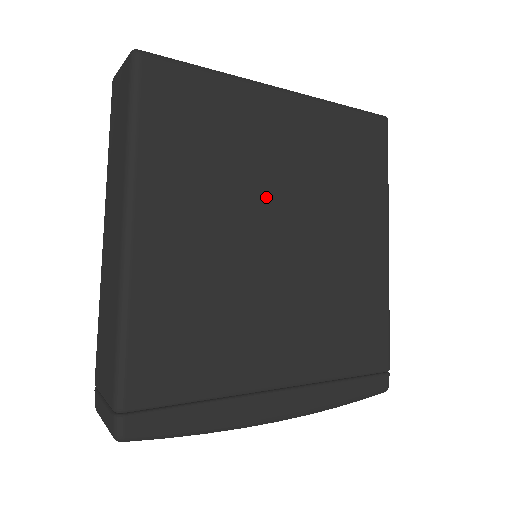
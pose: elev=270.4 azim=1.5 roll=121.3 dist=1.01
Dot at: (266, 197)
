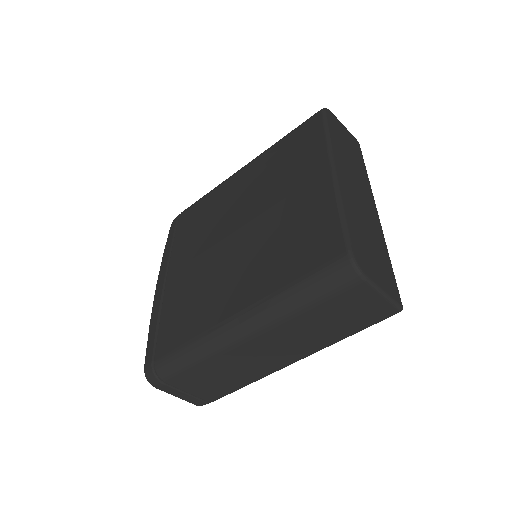
Dot at: occluded
